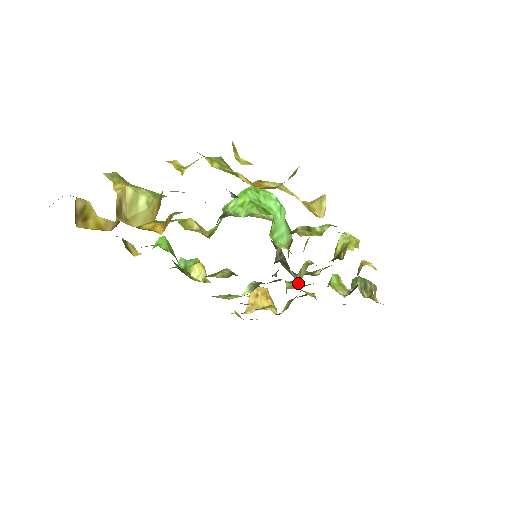
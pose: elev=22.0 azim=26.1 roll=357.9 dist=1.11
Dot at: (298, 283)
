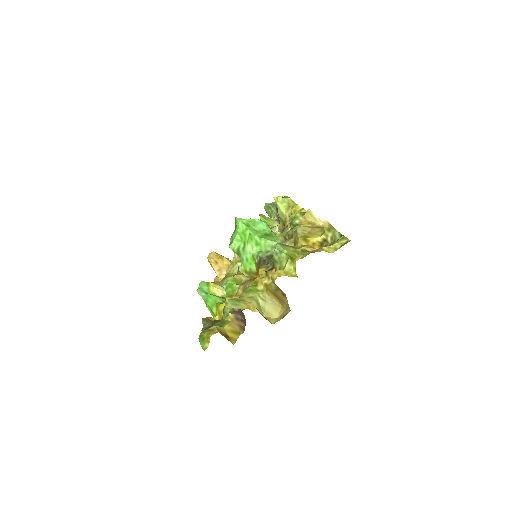
Dot at: occluded
